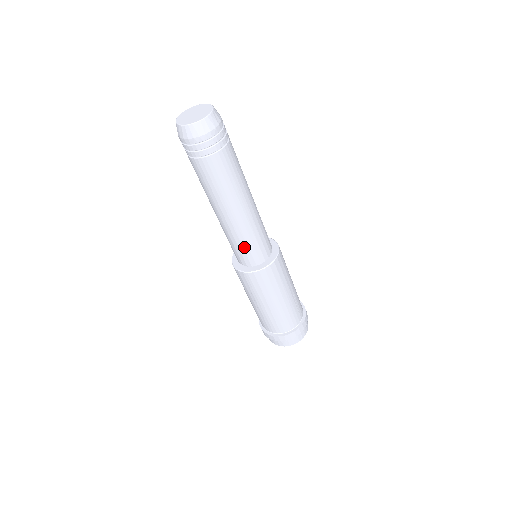
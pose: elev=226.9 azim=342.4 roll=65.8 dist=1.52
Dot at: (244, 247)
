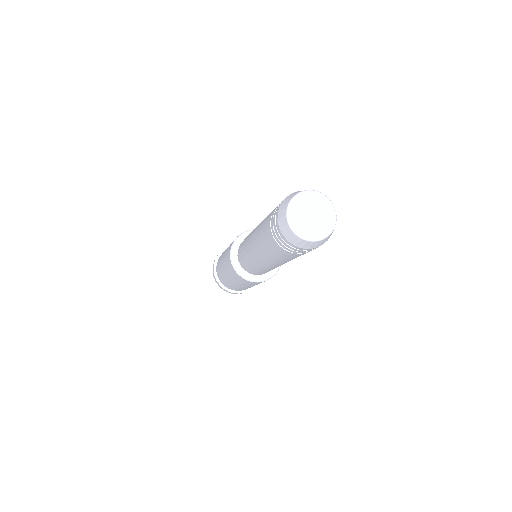
Dot at: occluded
